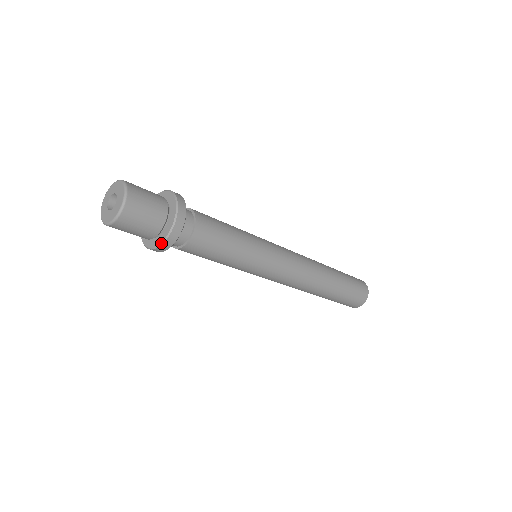
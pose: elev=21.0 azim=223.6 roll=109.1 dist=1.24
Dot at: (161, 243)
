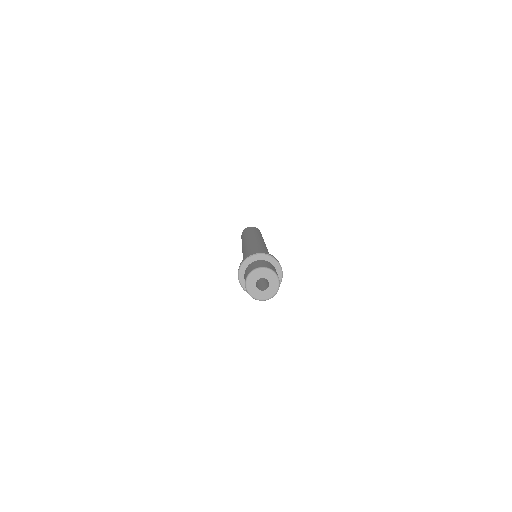
Dot at: occluded
